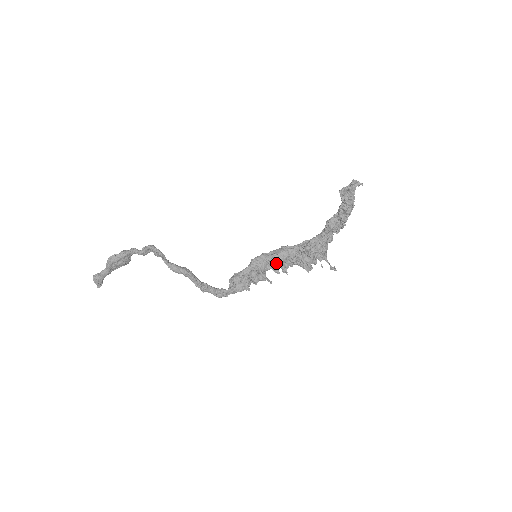
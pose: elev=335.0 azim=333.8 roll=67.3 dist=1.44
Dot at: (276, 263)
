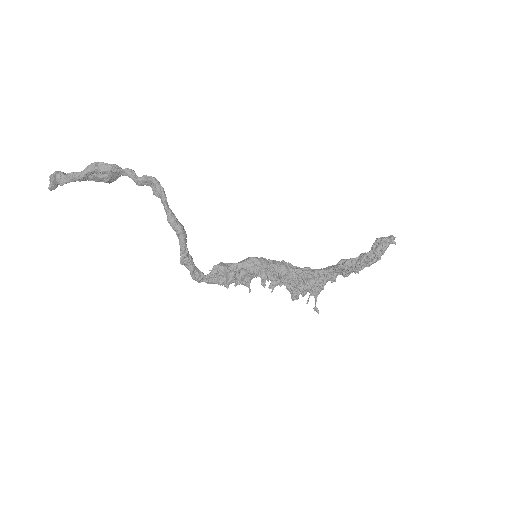
Dot at: (270, 274)
